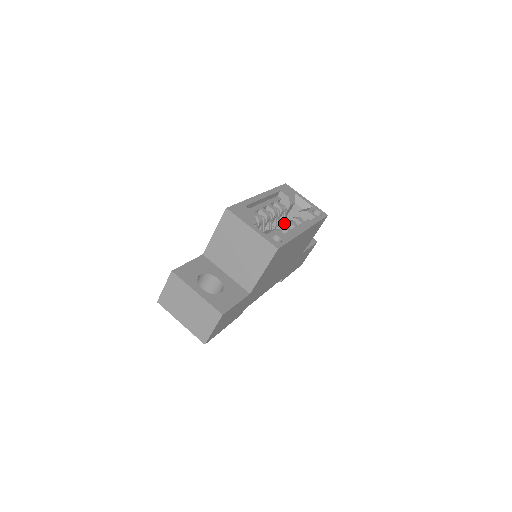
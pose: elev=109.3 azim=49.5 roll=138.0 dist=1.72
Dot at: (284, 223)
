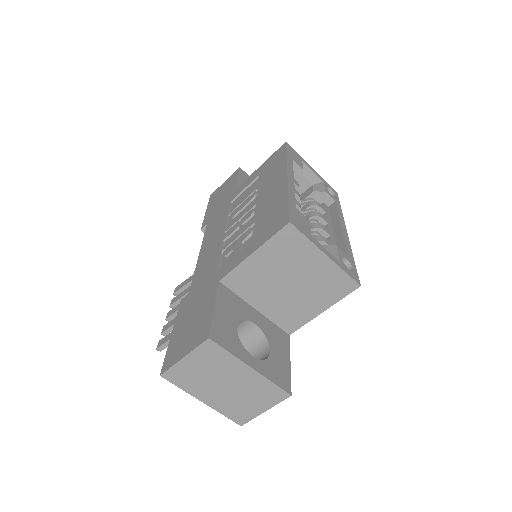
Dot at: (312, 217)
